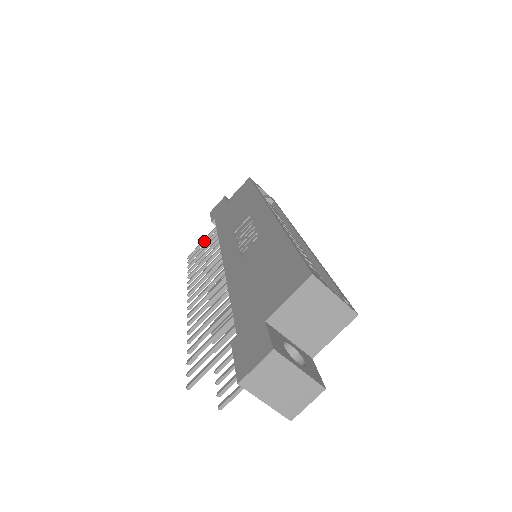
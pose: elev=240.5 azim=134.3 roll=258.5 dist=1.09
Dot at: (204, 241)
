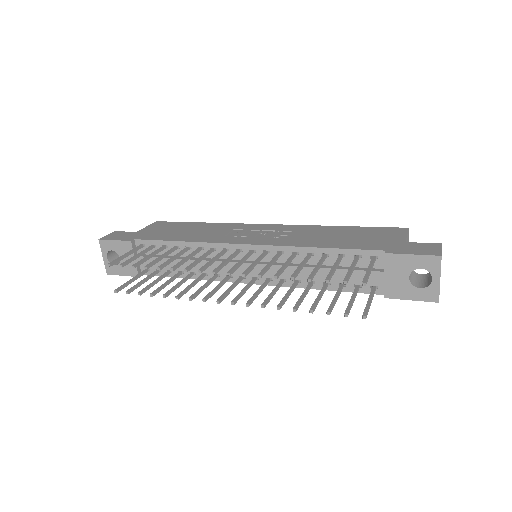
Dot at: (128, 254)
